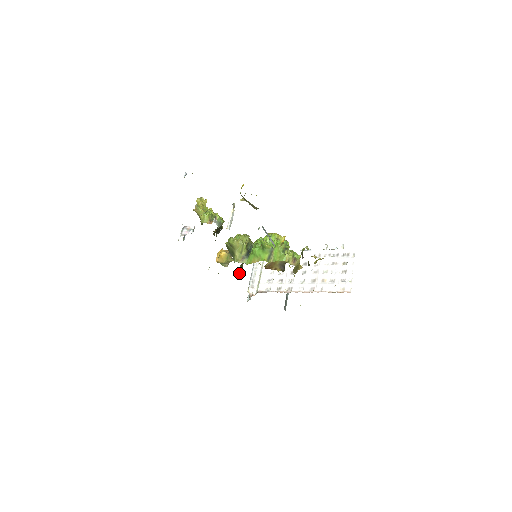
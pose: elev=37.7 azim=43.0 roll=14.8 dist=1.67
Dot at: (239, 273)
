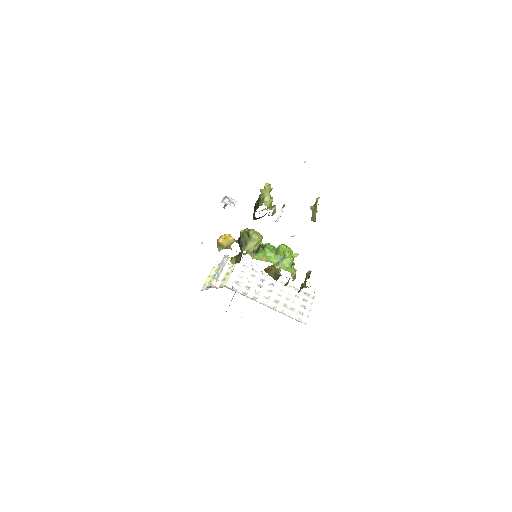
Dot at: (232, 262)
